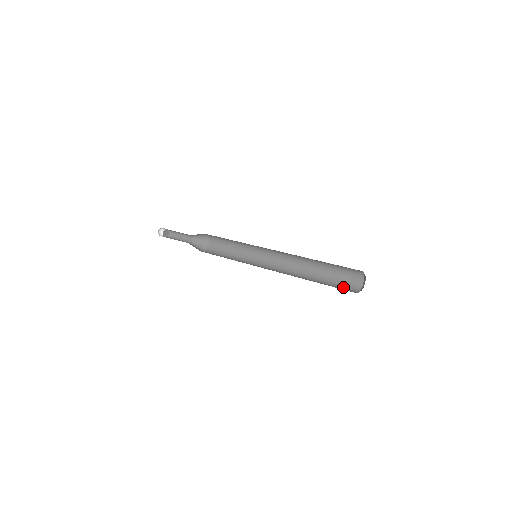
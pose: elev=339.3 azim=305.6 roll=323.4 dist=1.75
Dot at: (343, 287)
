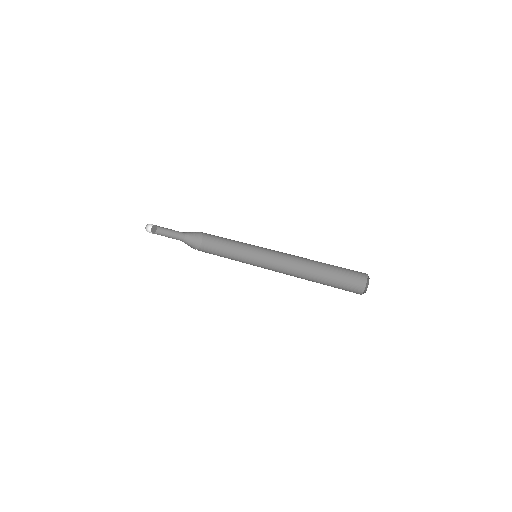
Dot at: (348, 285)
